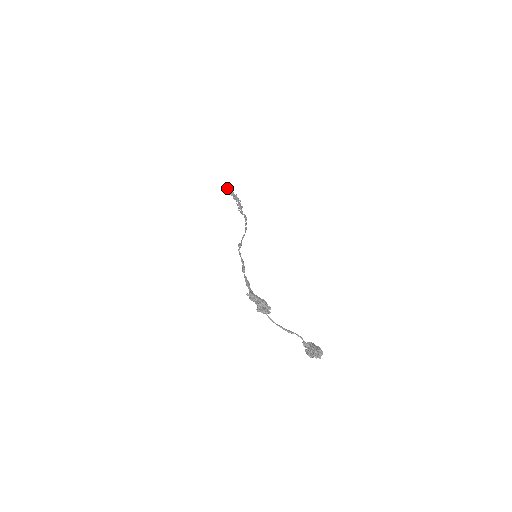
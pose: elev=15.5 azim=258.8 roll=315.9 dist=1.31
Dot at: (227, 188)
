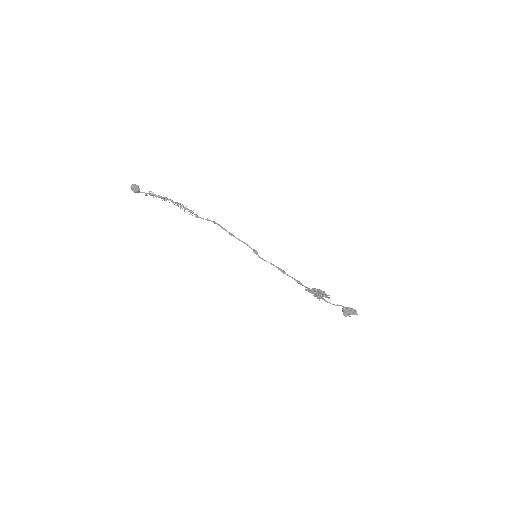
Dot at: (138, 188)
